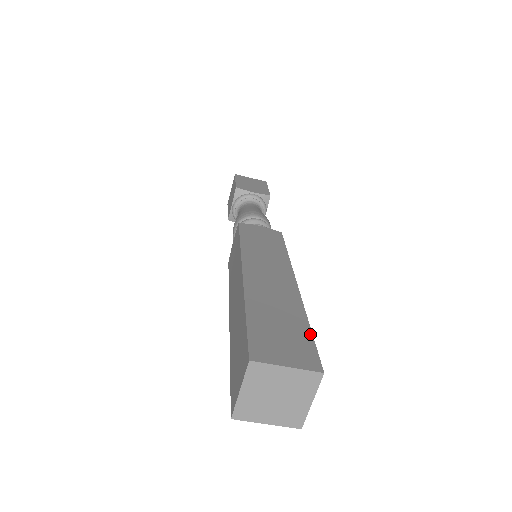
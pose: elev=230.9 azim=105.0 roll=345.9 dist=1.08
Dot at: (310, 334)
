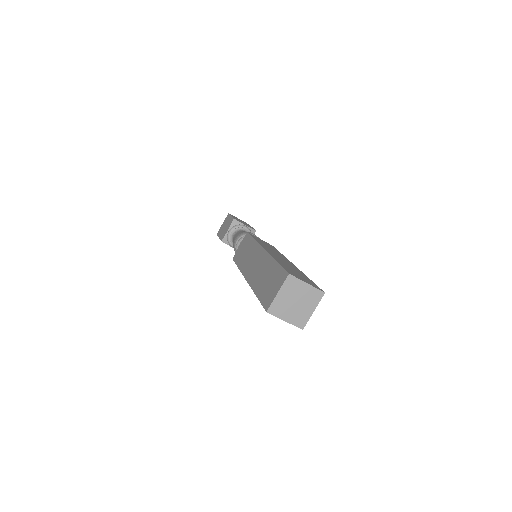
Dot at: (312, 281)
